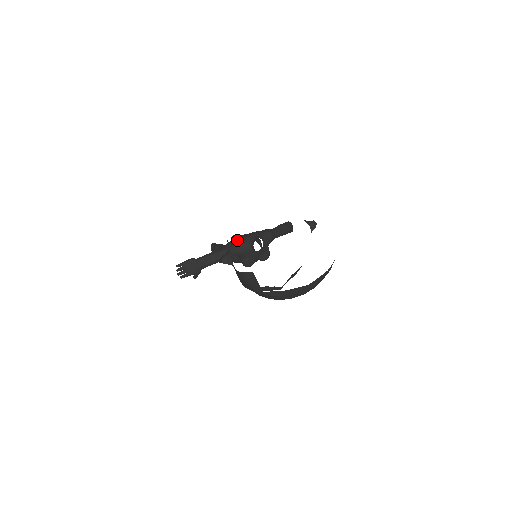
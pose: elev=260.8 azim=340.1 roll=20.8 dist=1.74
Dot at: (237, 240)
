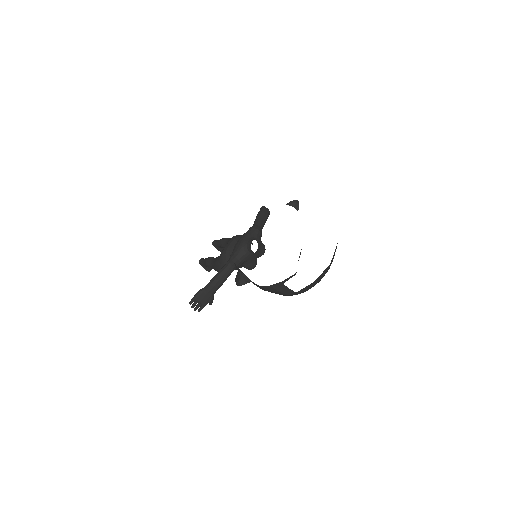
Dot at: (233, 252)
